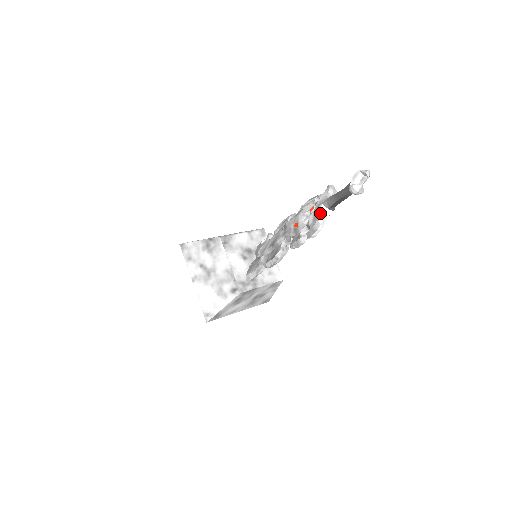
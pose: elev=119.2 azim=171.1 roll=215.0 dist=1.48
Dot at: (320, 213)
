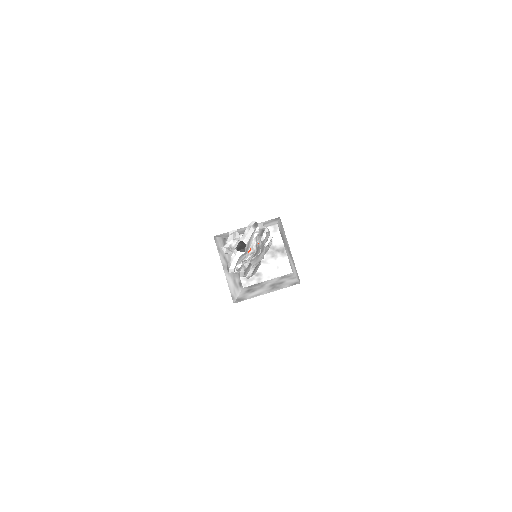
Dot at: (232, 254)
